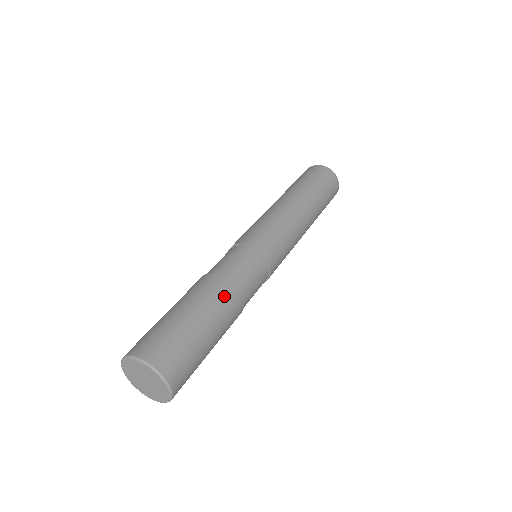
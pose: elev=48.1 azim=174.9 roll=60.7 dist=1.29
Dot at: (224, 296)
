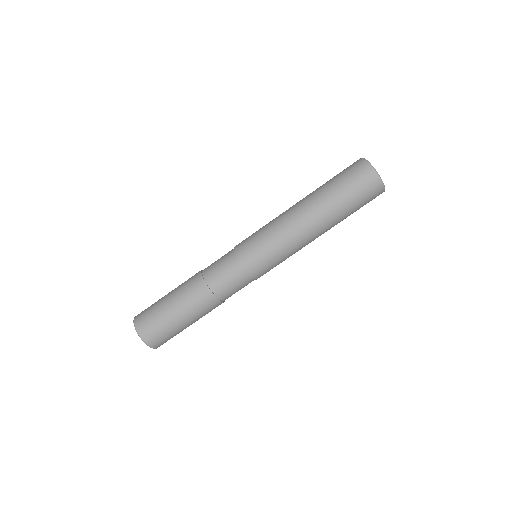
Dot at: (195, 291)
